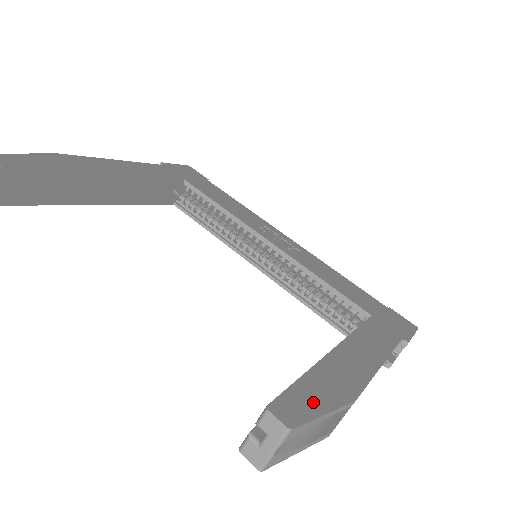
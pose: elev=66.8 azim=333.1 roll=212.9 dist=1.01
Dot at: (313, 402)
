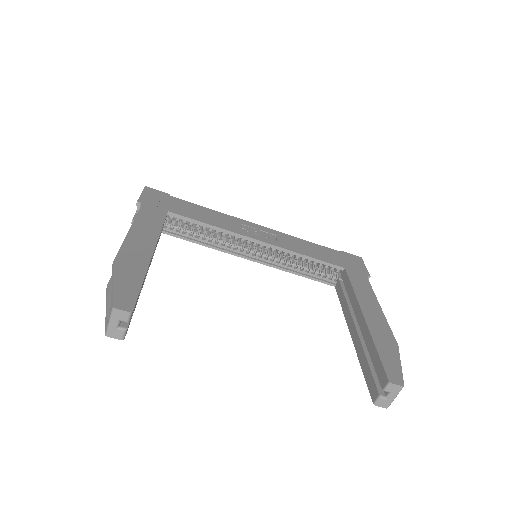
Dot at: (393, 362)
